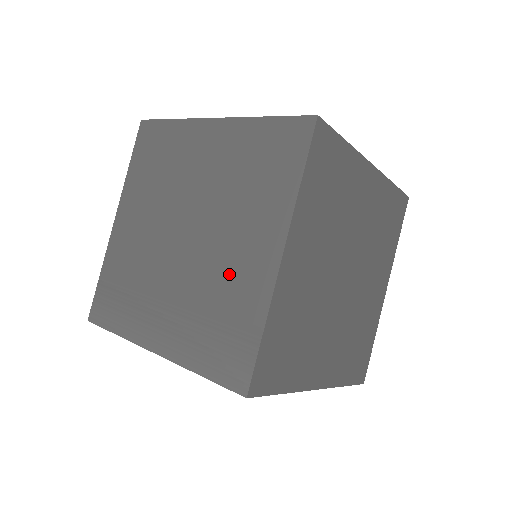
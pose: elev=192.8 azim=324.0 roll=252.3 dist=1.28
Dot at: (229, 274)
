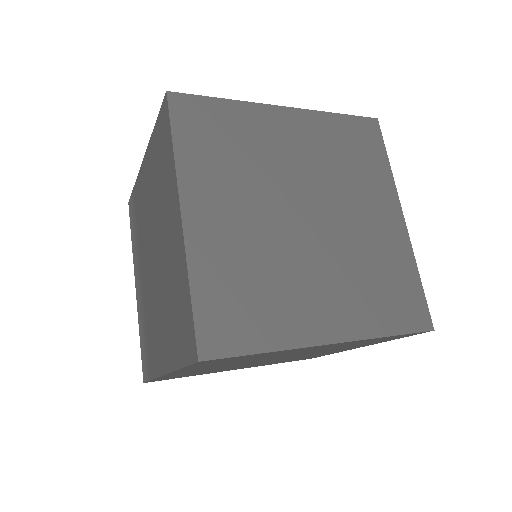
Dot at: (154, 328)
